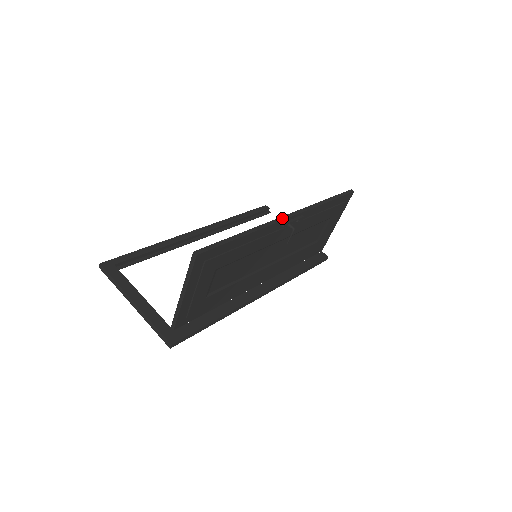
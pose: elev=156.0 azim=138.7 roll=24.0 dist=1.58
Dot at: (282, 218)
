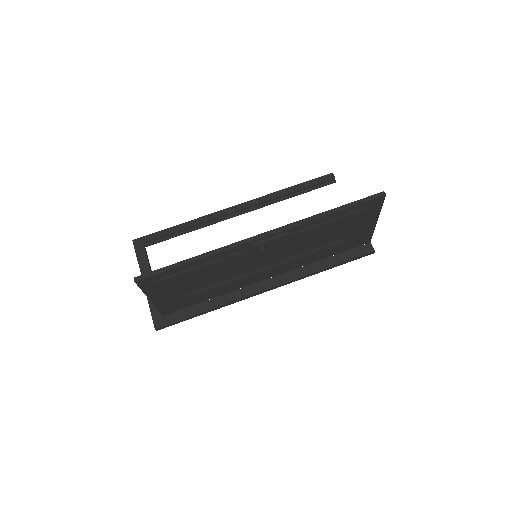
Dot at: (251, 239)
